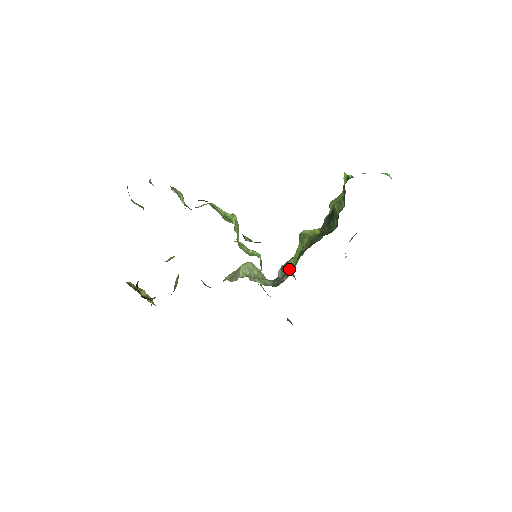
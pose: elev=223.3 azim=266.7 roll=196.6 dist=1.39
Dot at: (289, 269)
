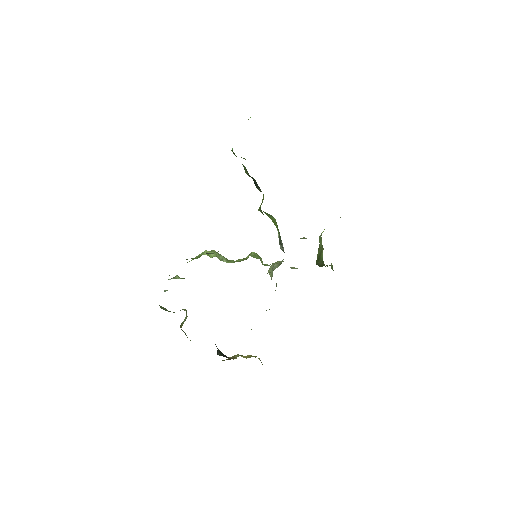
Dot at: (280, 238)
